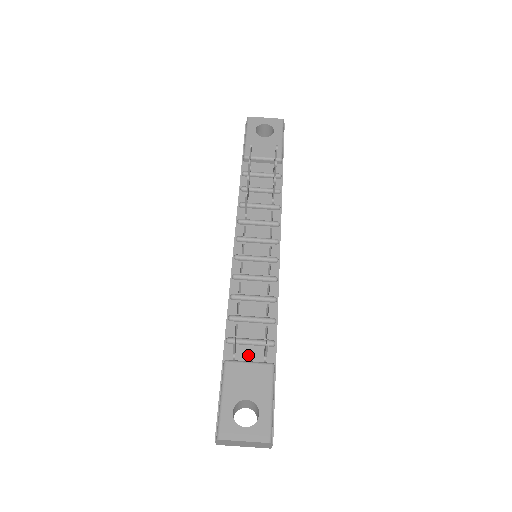
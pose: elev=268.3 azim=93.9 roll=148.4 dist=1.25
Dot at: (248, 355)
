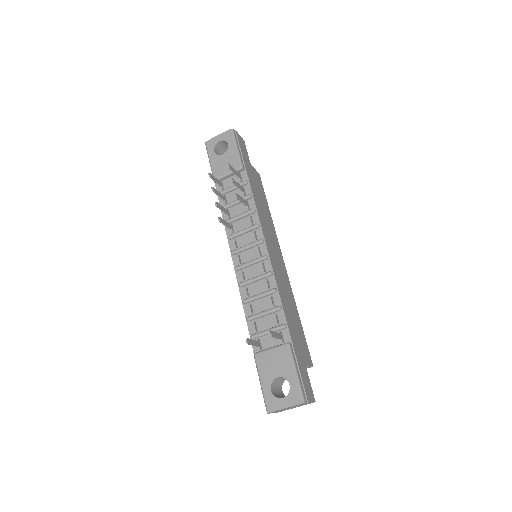
Dot at: (270, 342)
